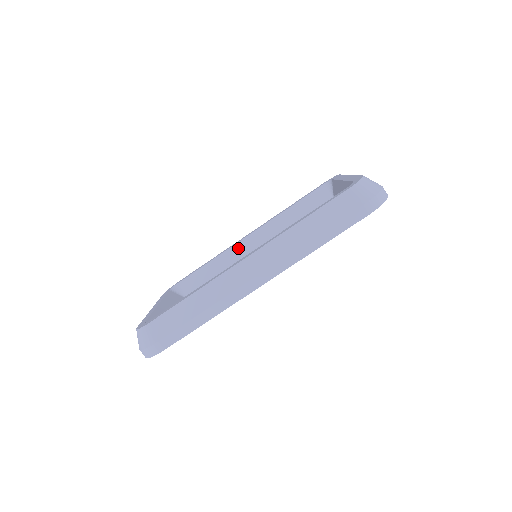
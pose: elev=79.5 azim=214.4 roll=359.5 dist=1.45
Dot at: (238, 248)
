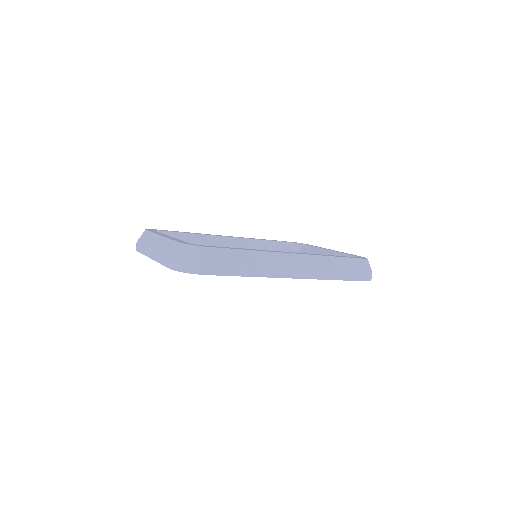
Dot at: (221, 240)
